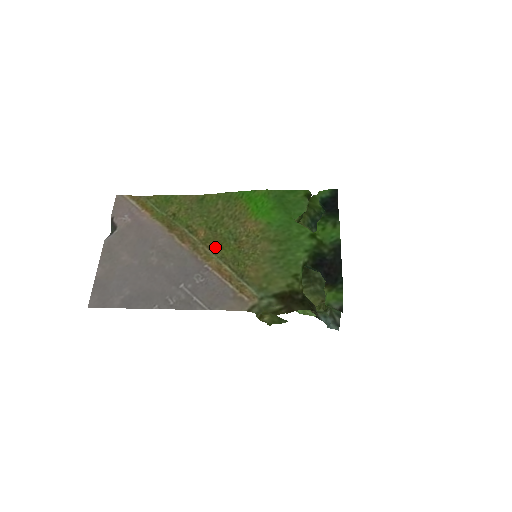
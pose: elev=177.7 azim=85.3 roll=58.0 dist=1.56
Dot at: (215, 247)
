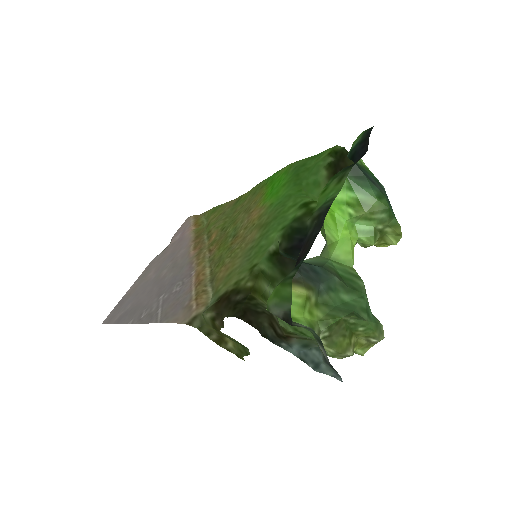
Dot at: (214, 249)
